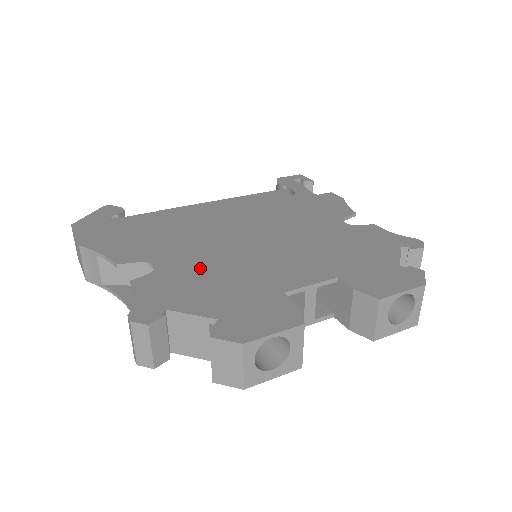
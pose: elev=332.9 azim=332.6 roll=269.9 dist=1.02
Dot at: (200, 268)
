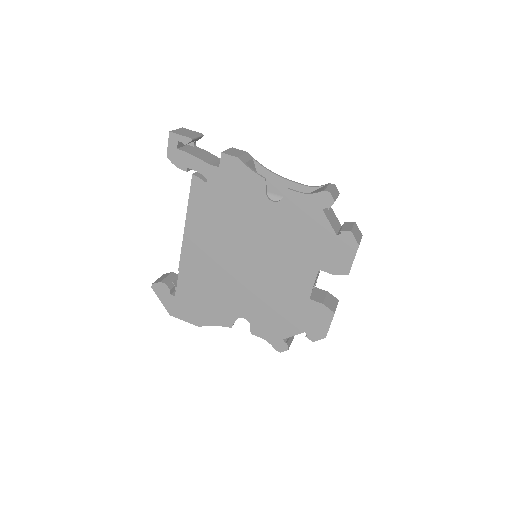
Dot at: (262, 307)
